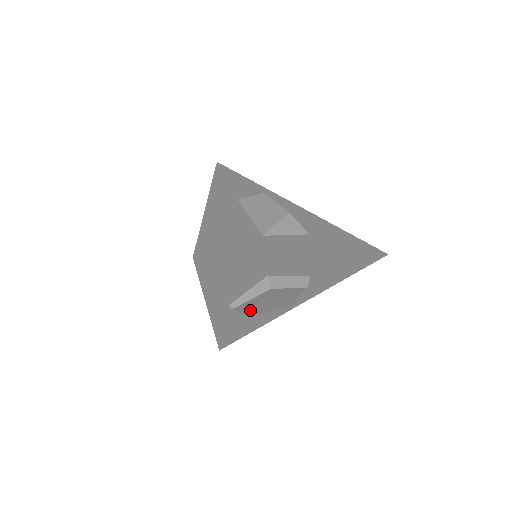
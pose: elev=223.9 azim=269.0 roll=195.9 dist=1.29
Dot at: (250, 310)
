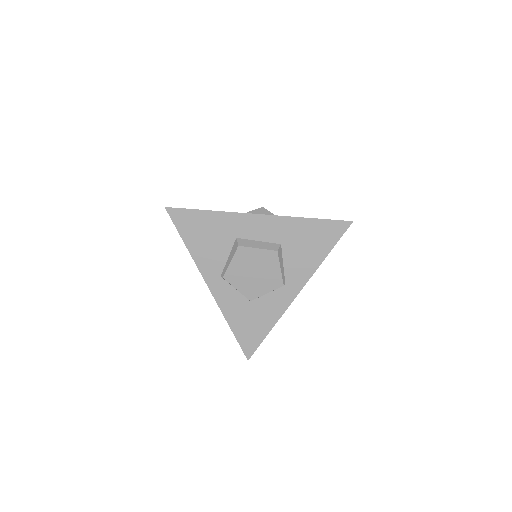
Dot at: (243, 286)
